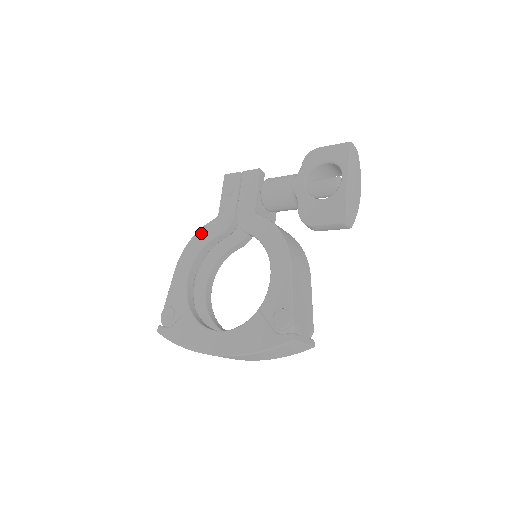
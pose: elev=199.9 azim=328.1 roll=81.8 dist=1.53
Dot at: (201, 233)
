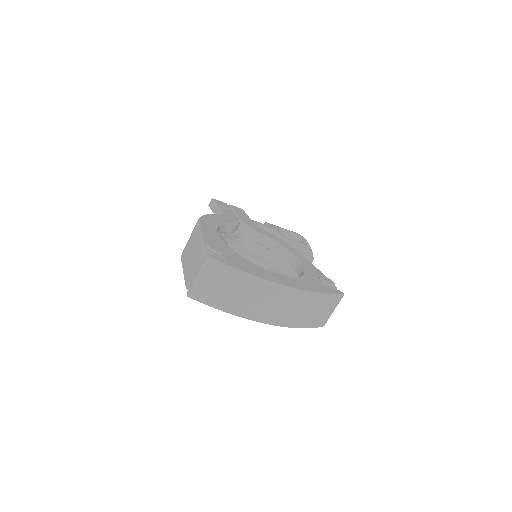
Dot at: (214, 216)
